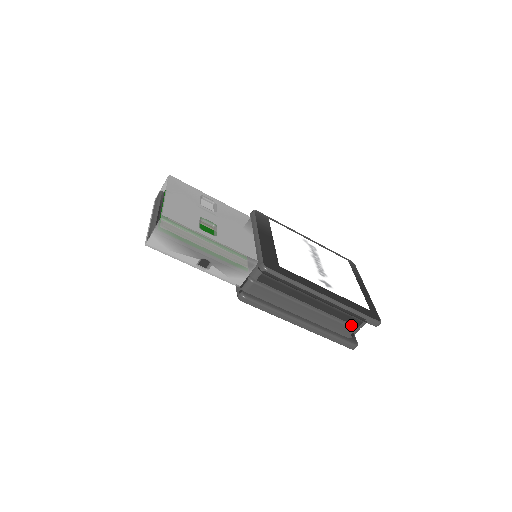
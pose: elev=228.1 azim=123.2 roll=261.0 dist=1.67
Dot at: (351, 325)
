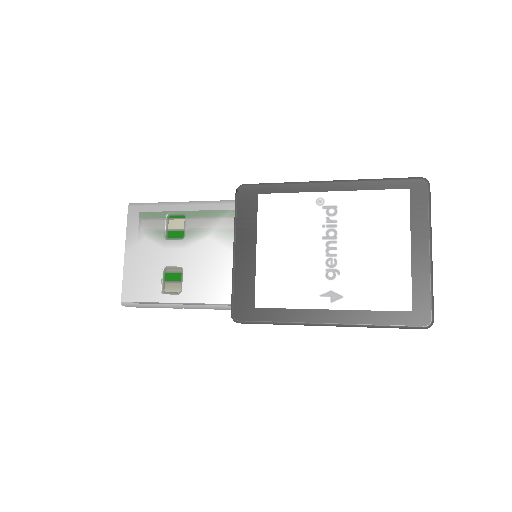
Dot at: occluded
